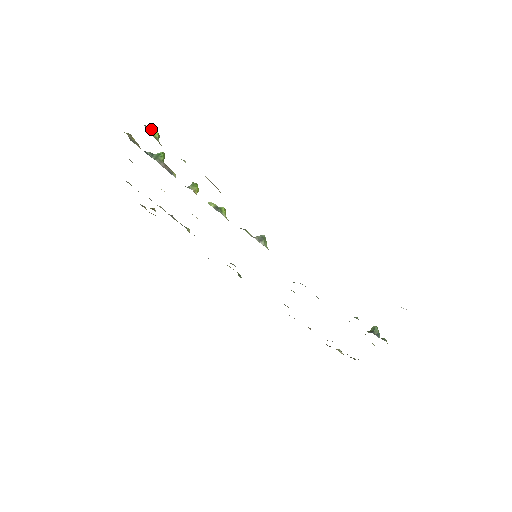
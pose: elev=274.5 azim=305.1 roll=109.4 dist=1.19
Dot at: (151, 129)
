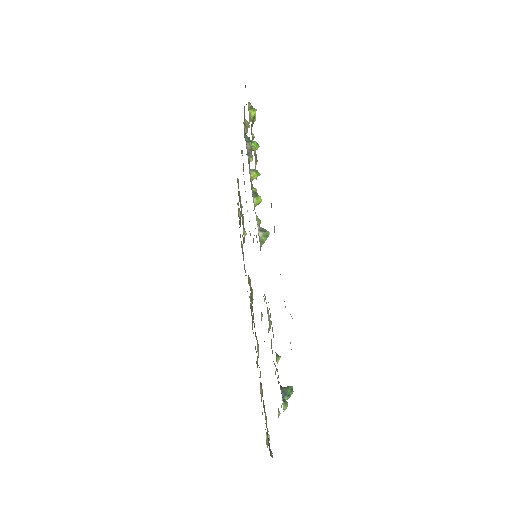
Dot at: (249, 102)
